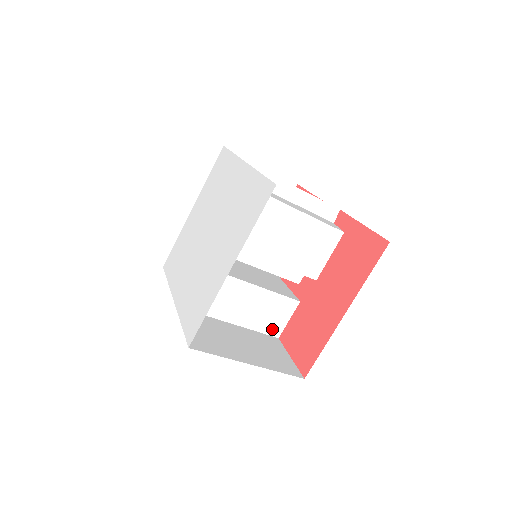
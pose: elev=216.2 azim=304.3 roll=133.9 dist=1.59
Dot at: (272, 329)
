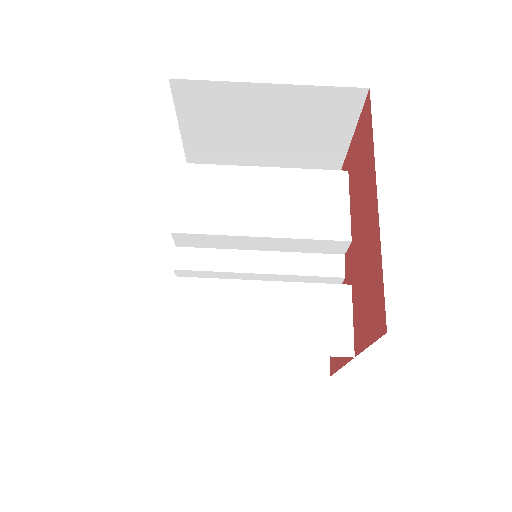
Dot at: (333, 344)
